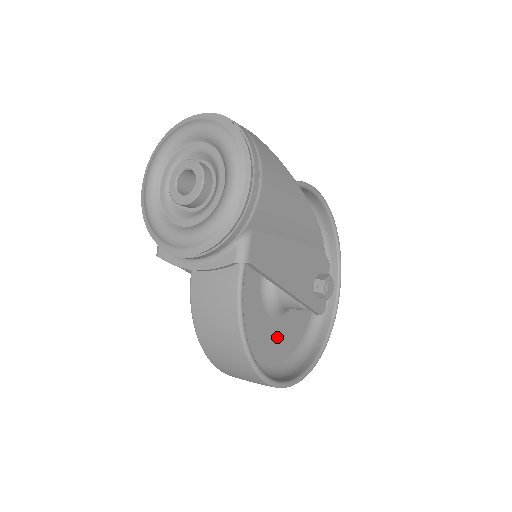
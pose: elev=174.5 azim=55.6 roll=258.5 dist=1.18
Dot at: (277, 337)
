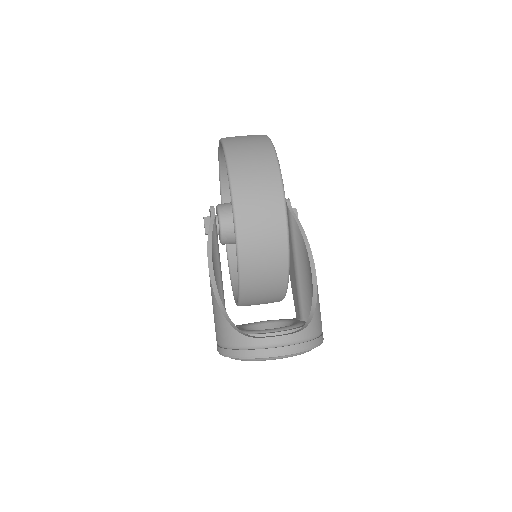
Dot at: occluded
